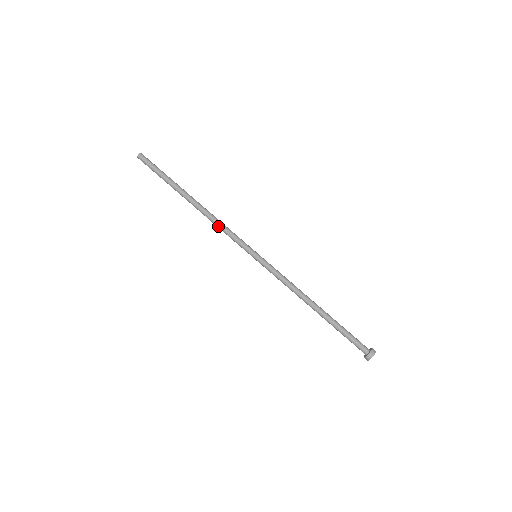
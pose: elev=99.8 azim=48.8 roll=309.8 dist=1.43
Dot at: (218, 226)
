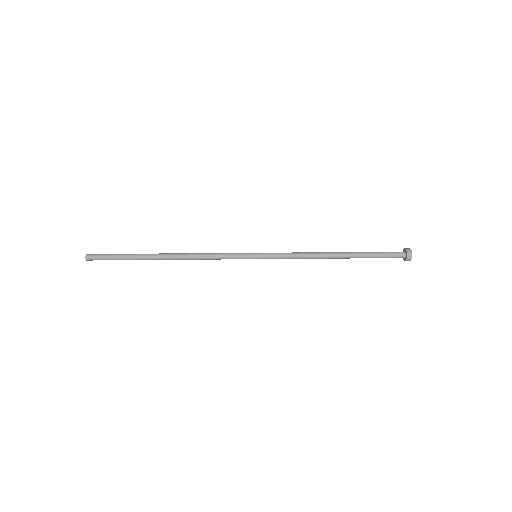
Dot at: (205, 255)
